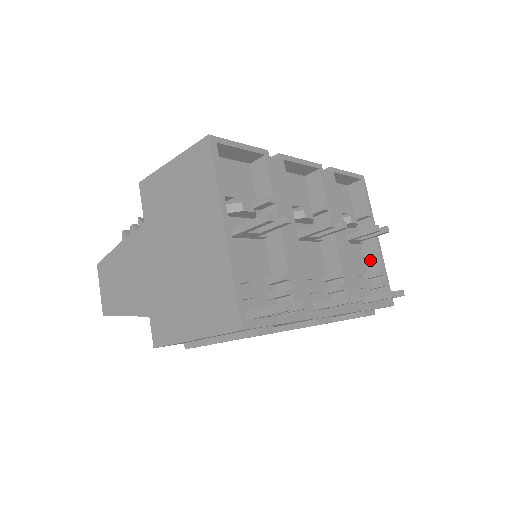
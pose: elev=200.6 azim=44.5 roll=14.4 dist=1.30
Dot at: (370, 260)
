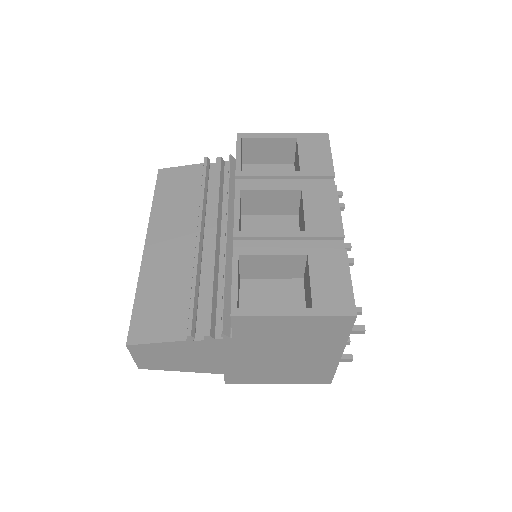
Dot at: occluded
